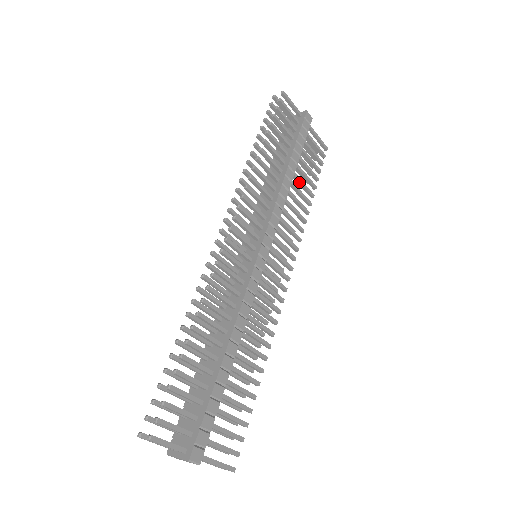
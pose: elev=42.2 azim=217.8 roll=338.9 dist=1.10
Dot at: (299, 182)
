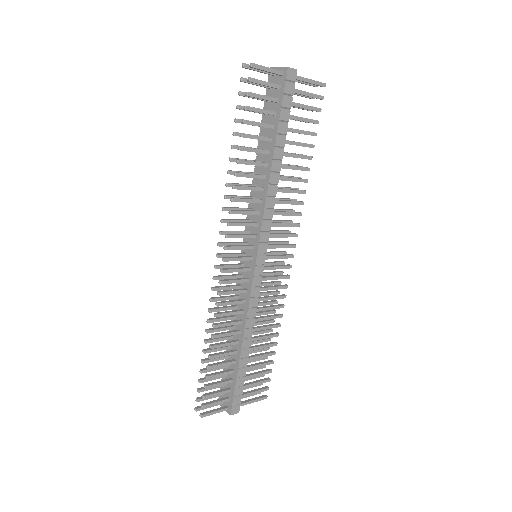
Dot at: occluded
